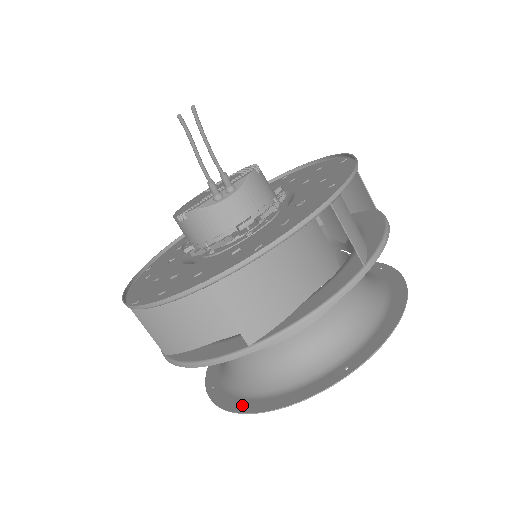
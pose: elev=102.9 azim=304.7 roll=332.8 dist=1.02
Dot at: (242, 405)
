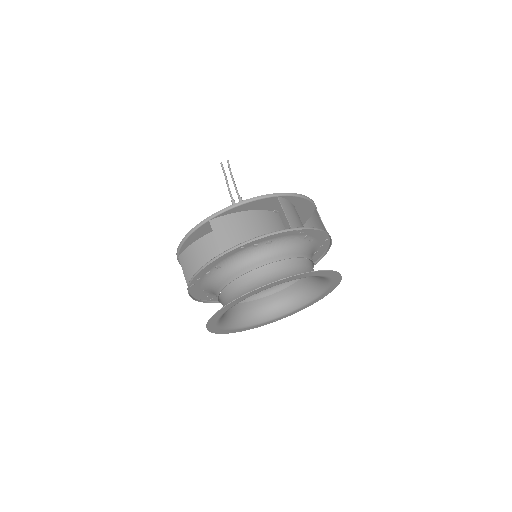
Dot at: (218, 314)
